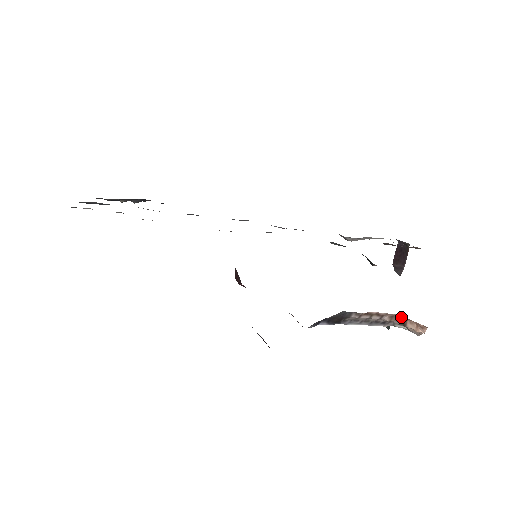
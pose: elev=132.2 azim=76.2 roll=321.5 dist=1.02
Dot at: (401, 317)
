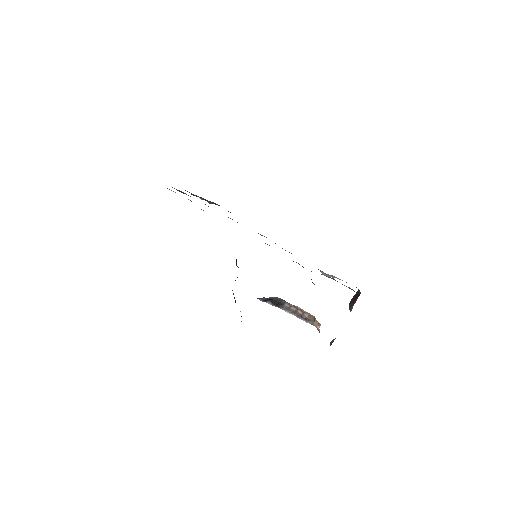
Dot at: occluded
